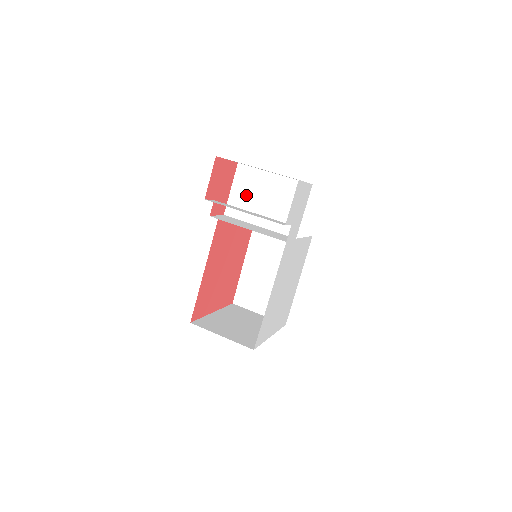
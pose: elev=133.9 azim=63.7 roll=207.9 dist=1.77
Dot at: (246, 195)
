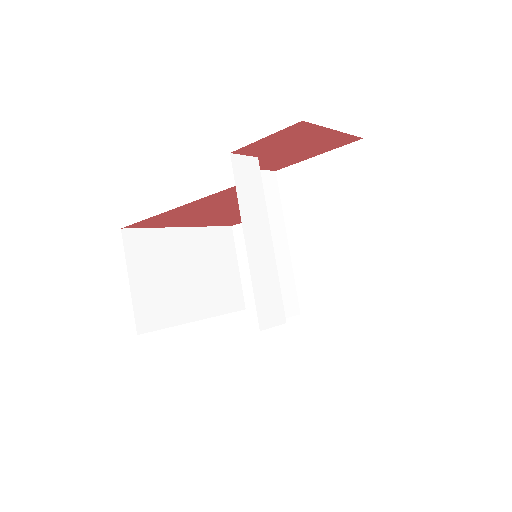
Dot at: (320, 190)
